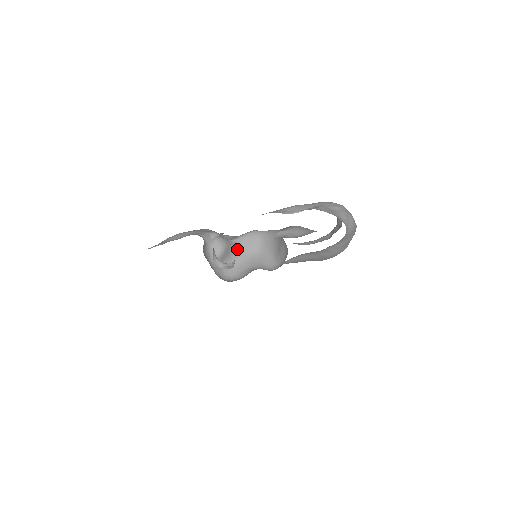
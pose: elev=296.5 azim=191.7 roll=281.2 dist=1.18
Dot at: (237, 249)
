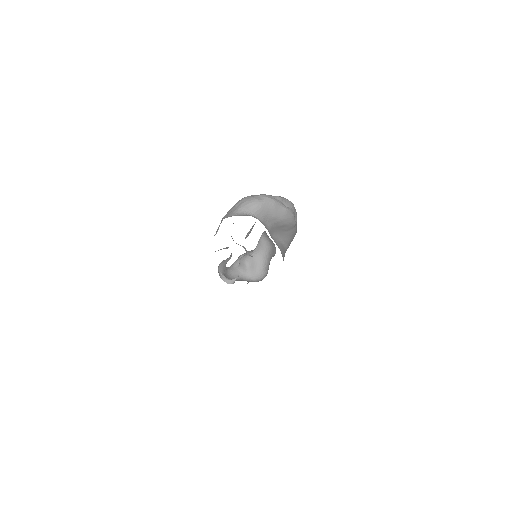
Dot at: (259, 254)
